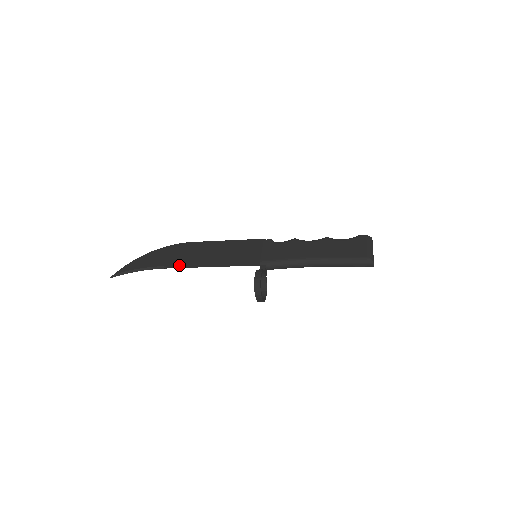
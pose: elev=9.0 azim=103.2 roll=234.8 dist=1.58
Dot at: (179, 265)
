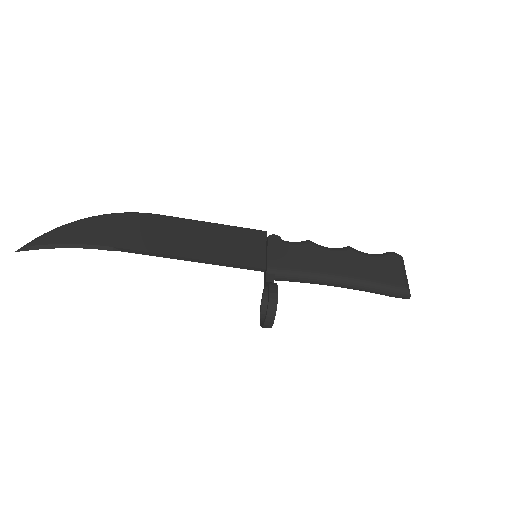
Dot at: (140, 250)
